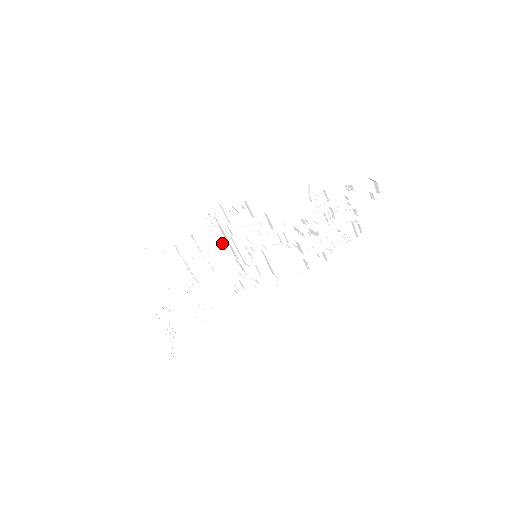
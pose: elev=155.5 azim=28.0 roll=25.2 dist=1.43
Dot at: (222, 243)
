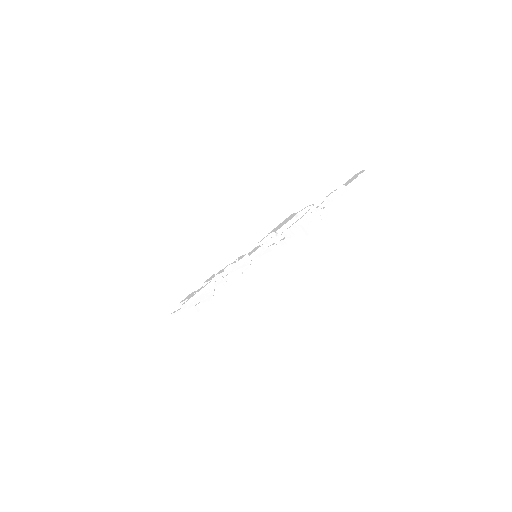
Dot at: occluded
